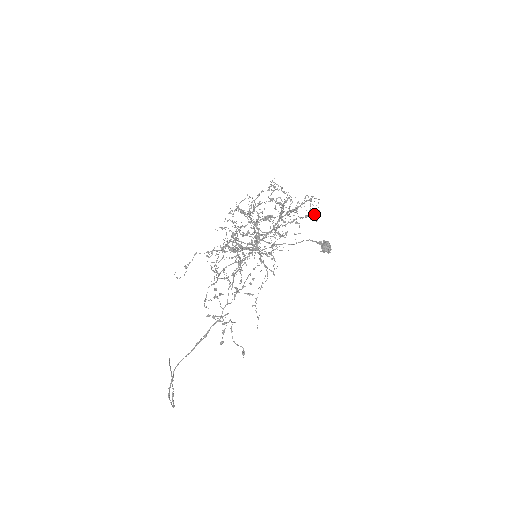
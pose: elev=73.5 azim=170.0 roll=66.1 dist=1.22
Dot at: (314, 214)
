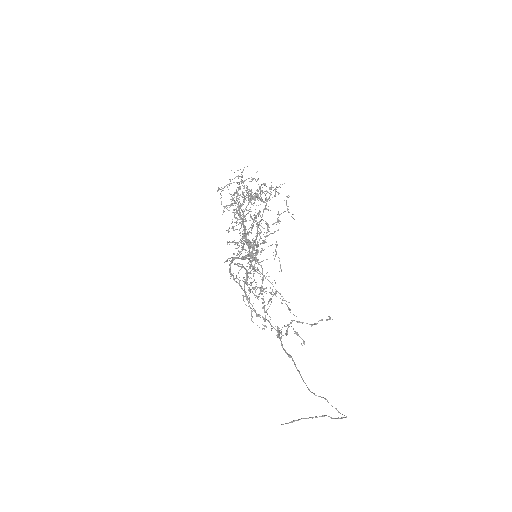
Dot at: occluded
